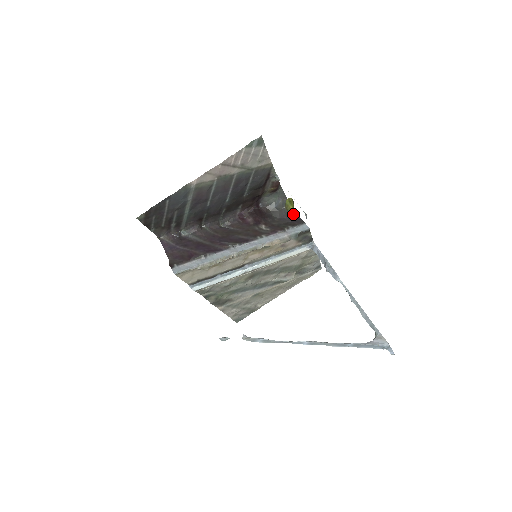
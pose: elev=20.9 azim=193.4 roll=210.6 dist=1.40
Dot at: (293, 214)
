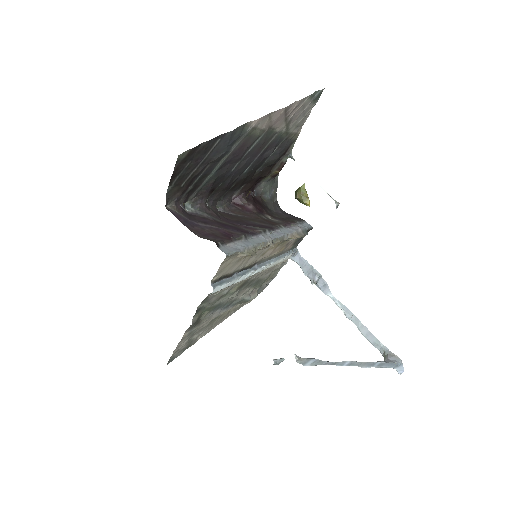
Dot at: (309, 204)
